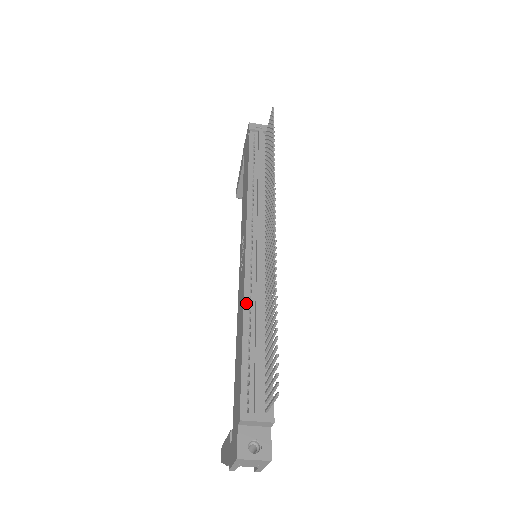
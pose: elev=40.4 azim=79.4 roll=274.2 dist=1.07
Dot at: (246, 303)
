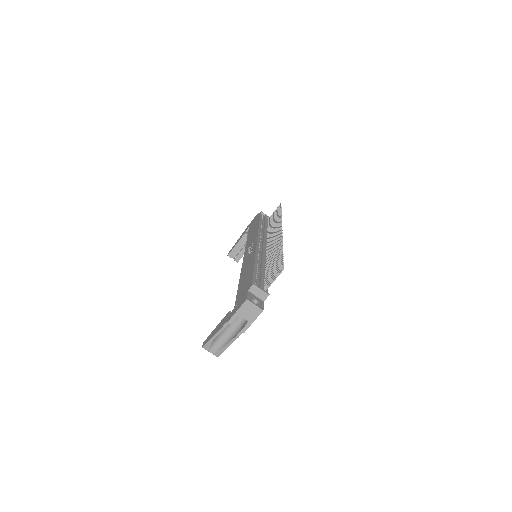
Dot at: (256, 257)
